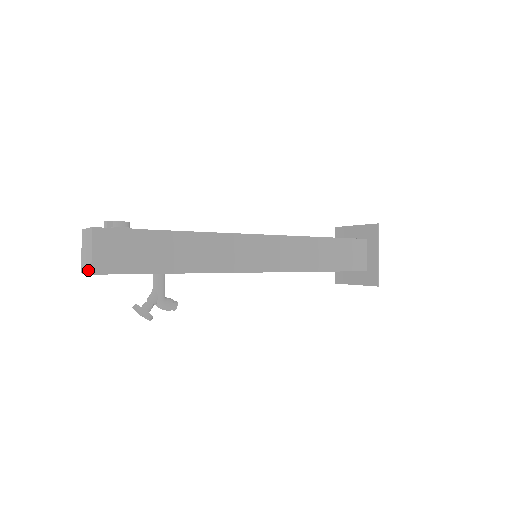
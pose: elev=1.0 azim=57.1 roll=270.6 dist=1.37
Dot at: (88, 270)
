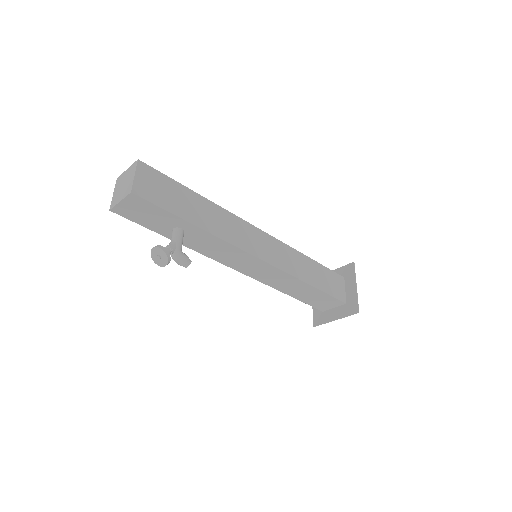
Dot at: (125, 194)
